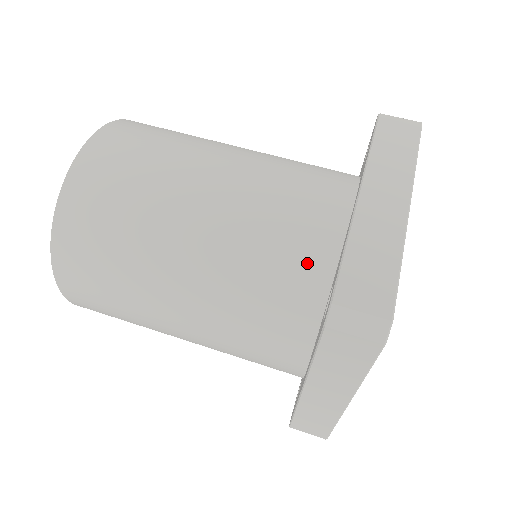
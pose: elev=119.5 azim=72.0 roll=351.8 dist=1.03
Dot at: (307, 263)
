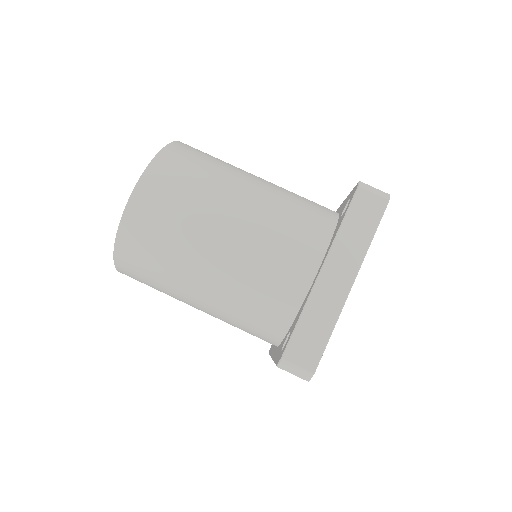
Dot at: (279, 307)
